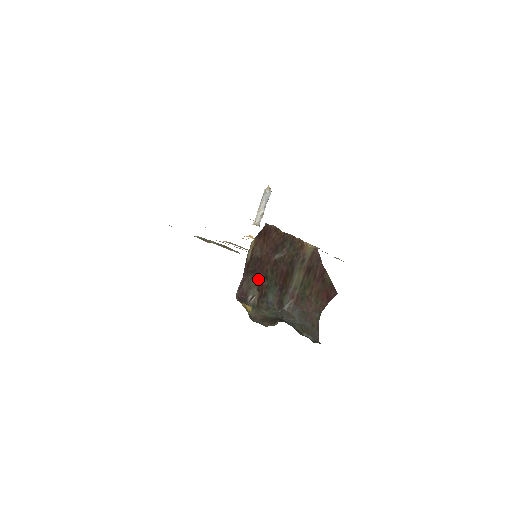
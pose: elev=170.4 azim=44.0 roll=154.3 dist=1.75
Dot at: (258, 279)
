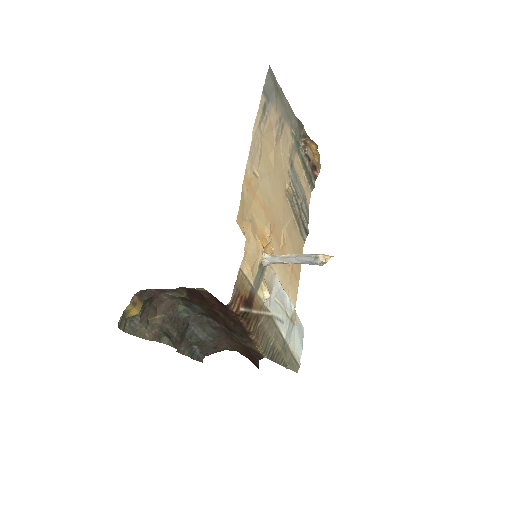
Dot at: (191, 297)
